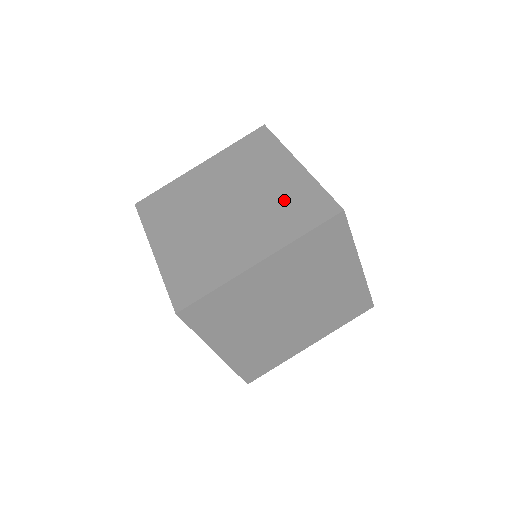
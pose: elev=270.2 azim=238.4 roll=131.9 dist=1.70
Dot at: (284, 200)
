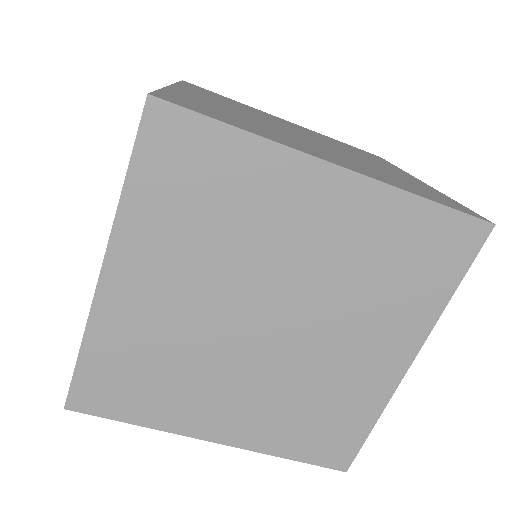
Dot at: occluded
